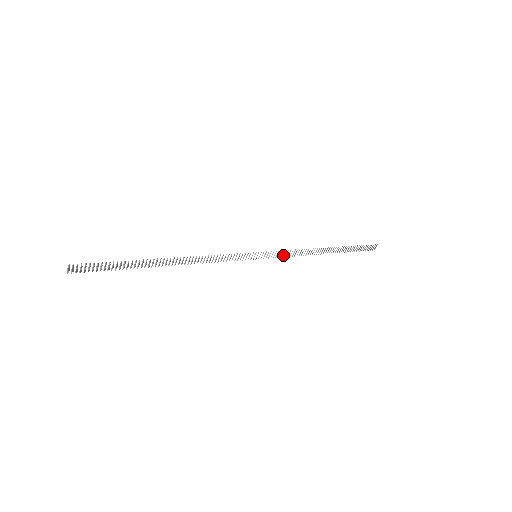
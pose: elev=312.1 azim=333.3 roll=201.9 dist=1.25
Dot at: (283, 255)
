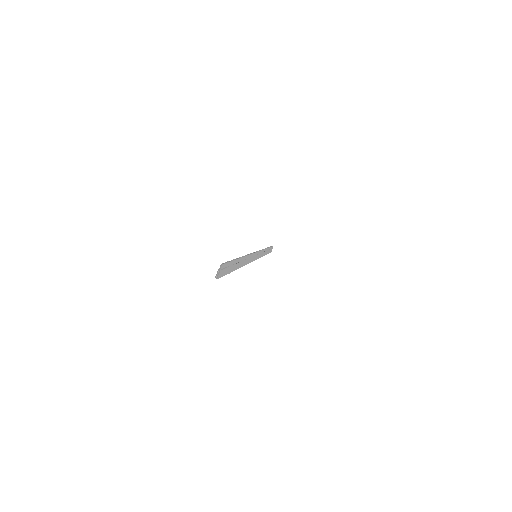
Dot at: (260, 255)
